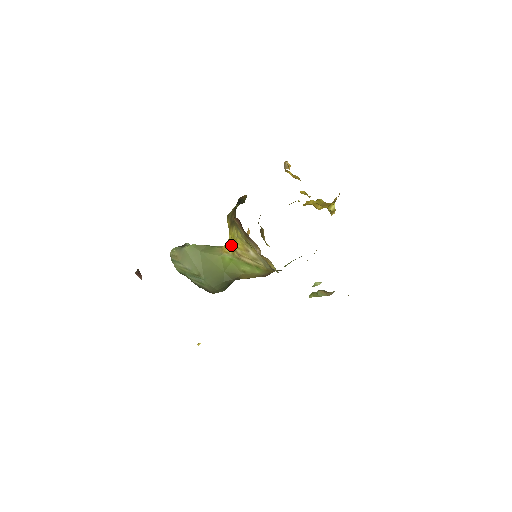
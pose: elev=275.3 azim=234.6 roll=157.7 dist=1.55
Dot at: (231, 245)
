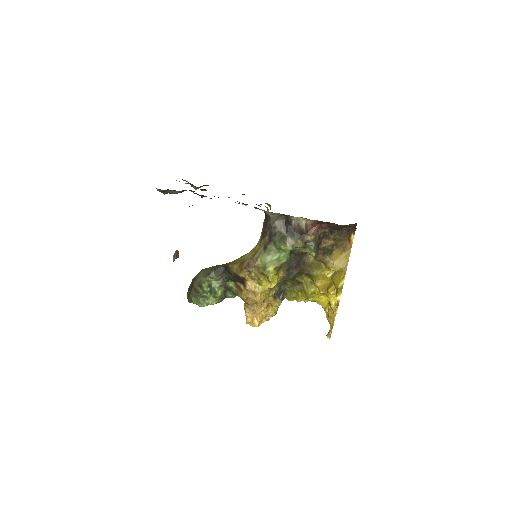
Dot at: occluded
